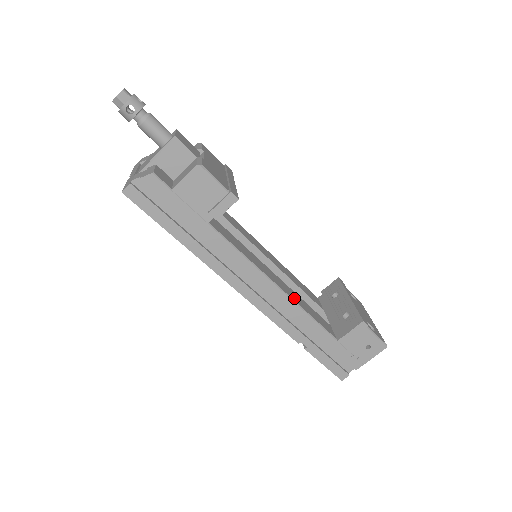
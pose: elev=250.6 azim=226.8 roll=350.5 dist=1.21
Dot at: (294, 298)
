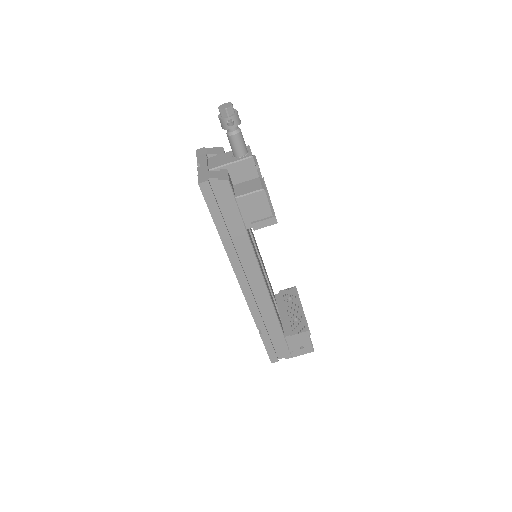
Dot at: occluded
